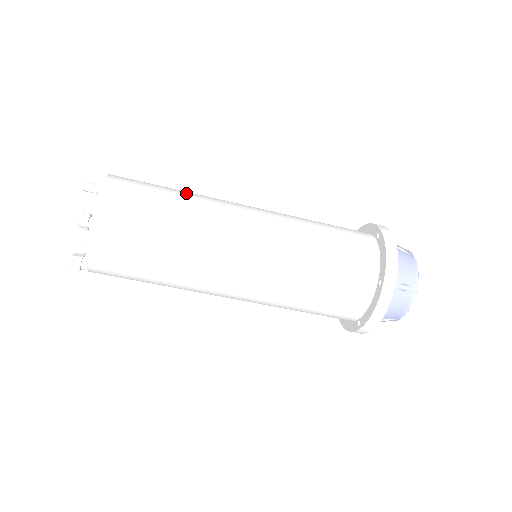
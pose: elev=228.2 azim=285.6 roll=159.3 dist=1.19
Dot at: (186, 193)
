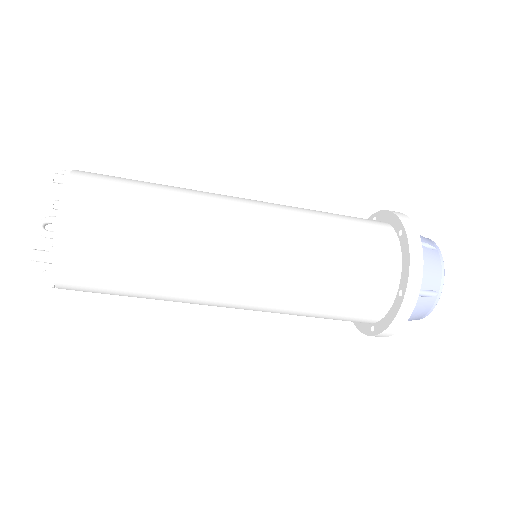
Dot at: (161, 248)
